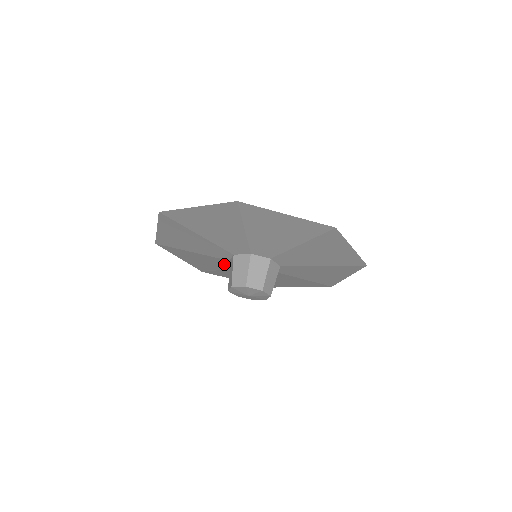
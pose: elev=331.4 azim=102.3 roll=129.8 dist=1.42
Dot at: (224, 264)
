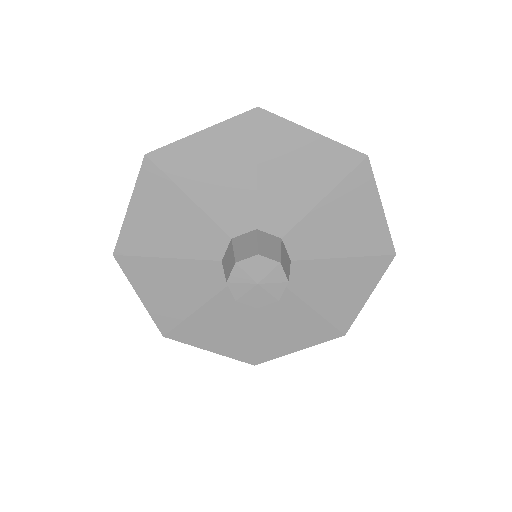
Dot at: (209, 281)
